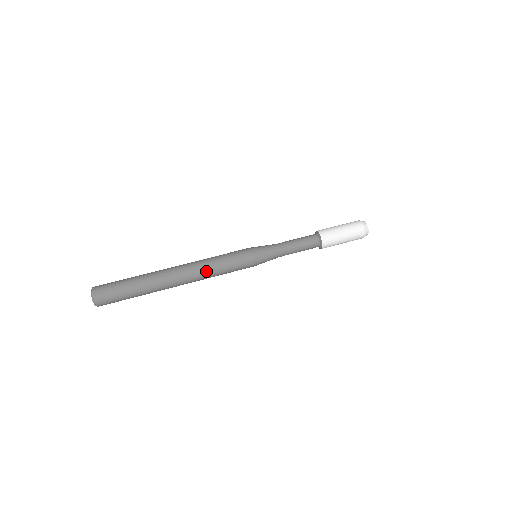
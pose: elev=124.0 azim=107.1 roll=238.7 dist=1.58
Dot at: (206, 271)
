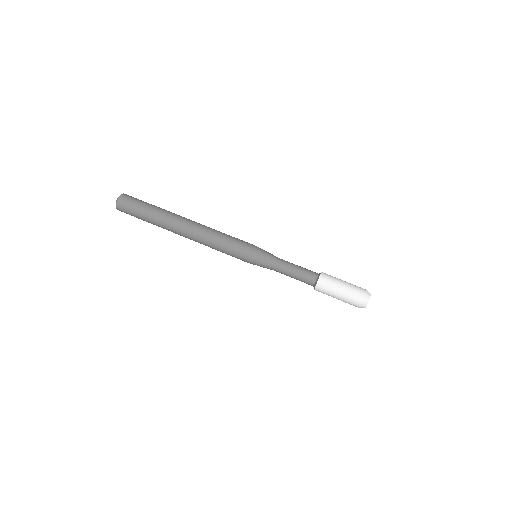
Dot at: (207, 237)
